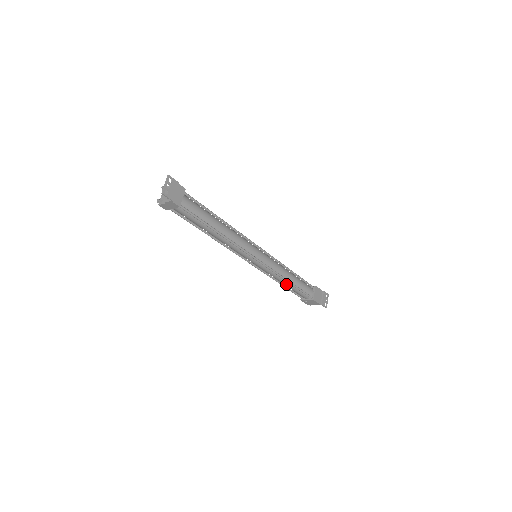
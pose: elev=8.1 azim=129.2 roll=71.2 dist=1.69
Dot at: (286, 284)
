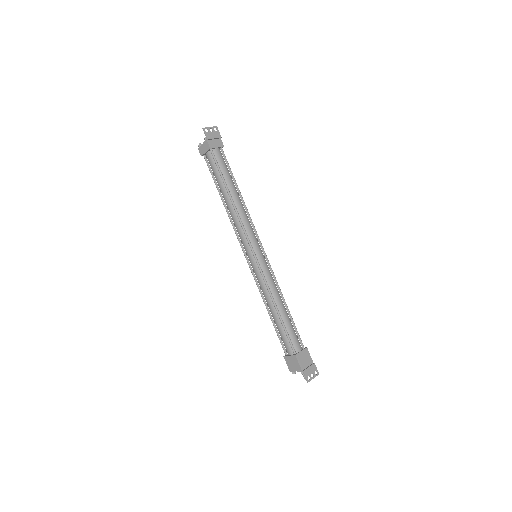
Dot at: (273, 312)
